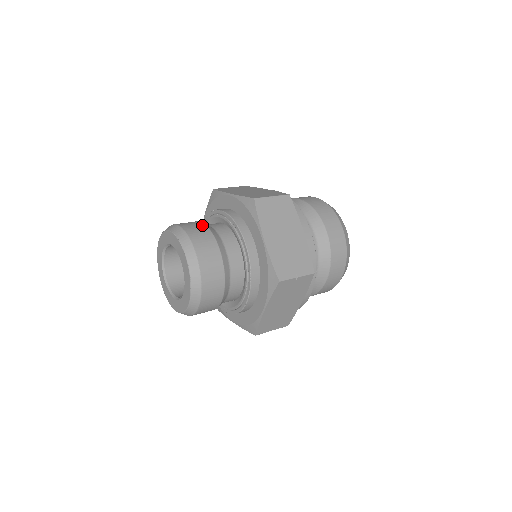
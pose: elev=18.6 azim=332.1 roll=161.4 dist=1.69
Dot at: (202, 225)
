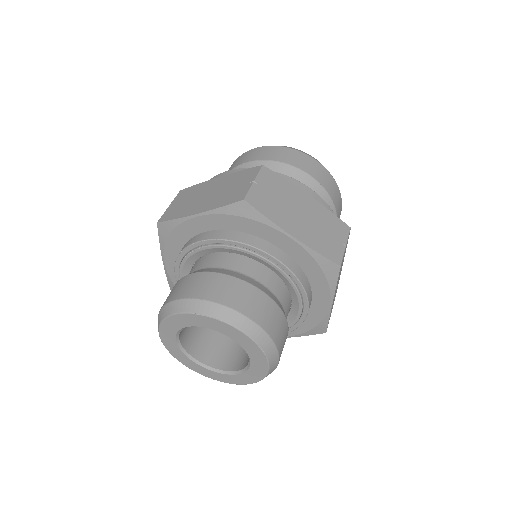
Dot at: (206, 275)
